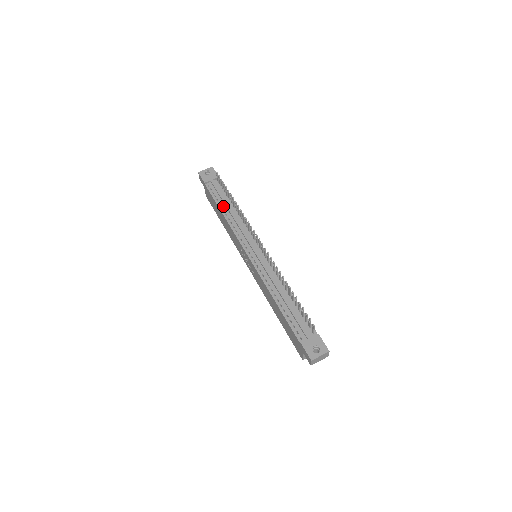
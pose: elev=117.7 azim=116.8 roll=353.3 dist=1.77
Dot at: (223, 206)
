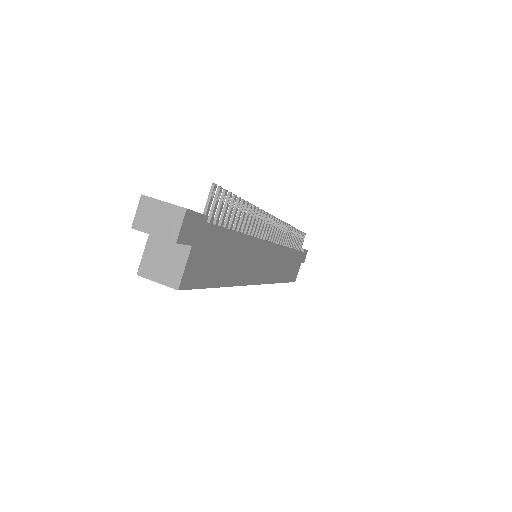
Dot at: occluded
